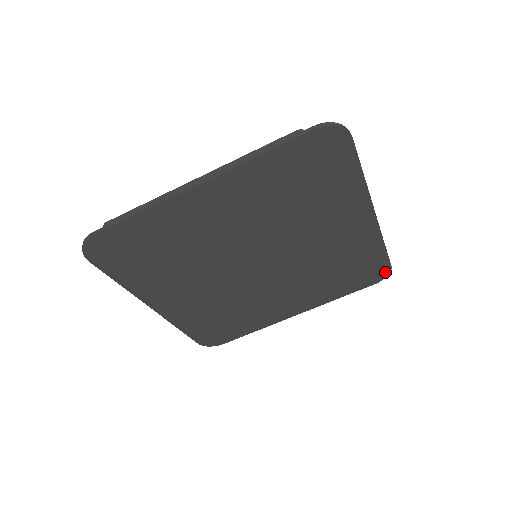
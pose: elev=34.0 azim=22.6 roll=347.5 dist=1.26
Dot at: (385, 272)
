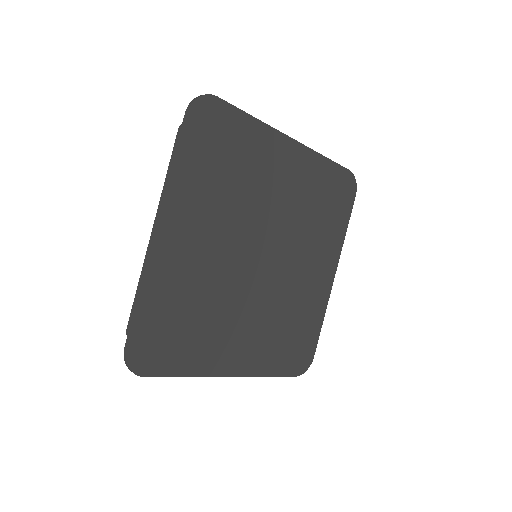
Dot at: (351, 179)
